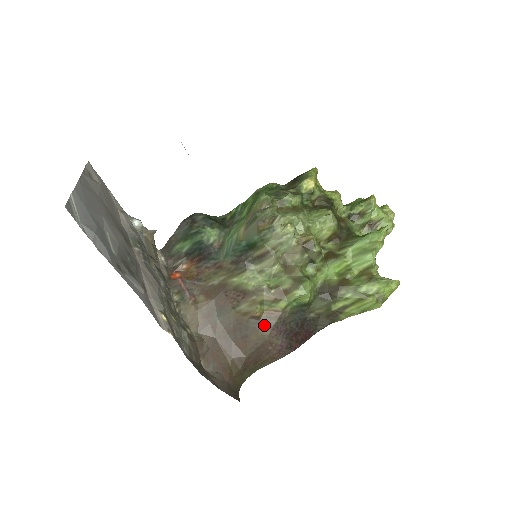
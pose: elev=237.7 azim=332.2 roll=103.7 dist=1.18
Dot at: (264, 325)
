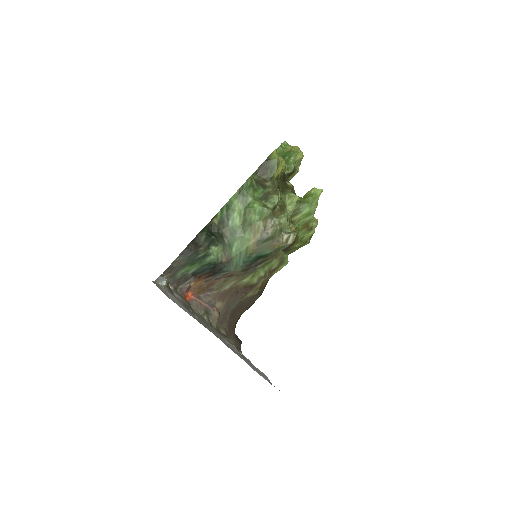
Dot at: (258, 295)
